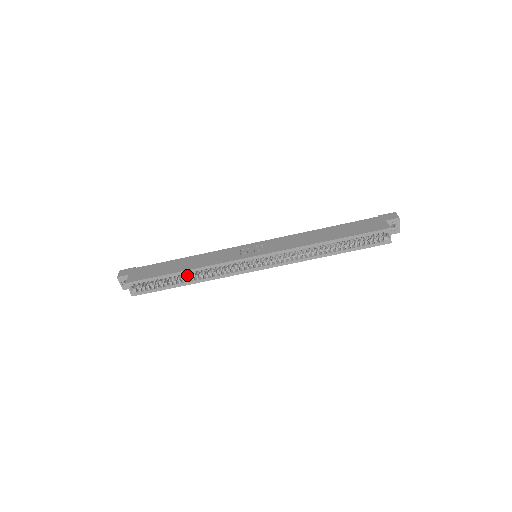
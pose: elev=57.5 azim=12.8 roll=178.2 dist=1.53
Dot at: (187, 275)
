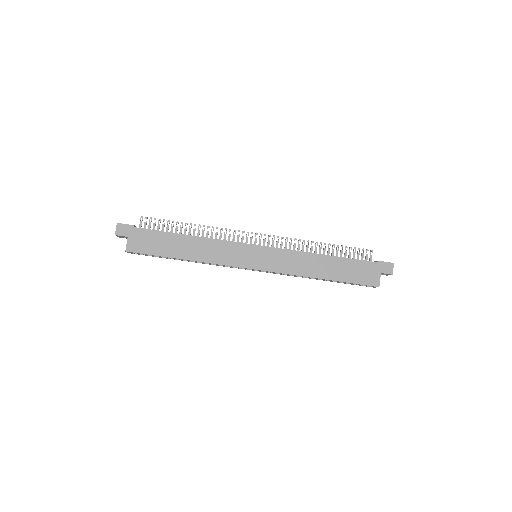
Dot at: occluded
